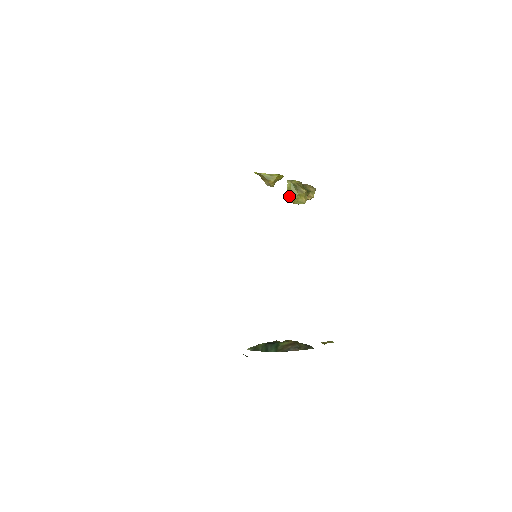
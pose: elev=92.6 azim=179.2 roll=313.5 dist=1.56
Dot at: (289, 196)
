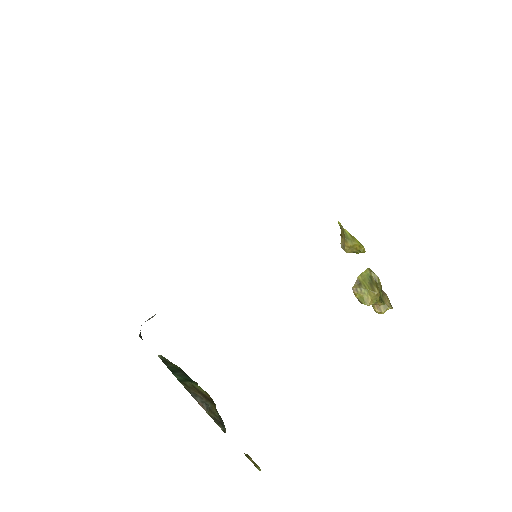
Dot at: (356, 283)
